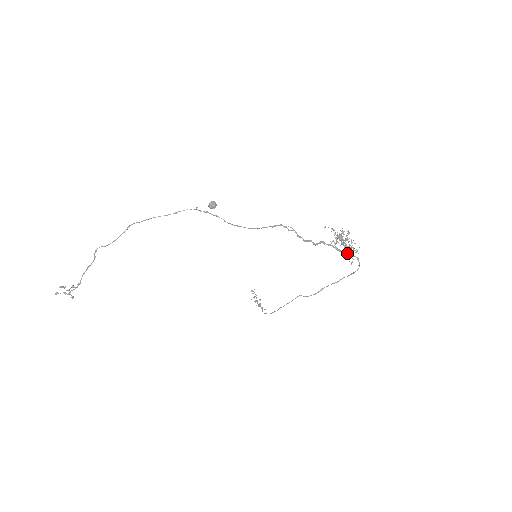
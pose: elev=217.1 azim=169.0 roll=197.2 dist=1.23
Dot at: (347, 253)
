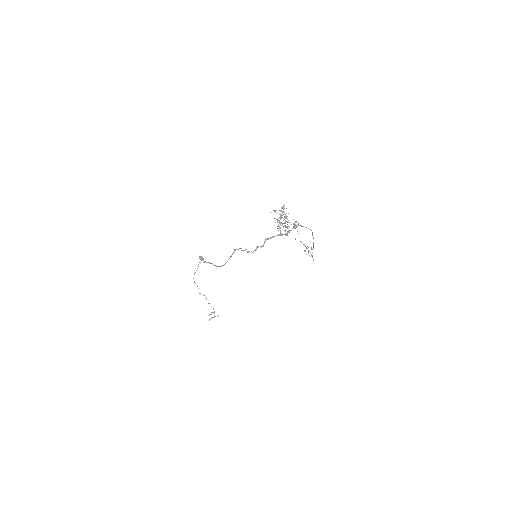
Dot at: (289, 231)
